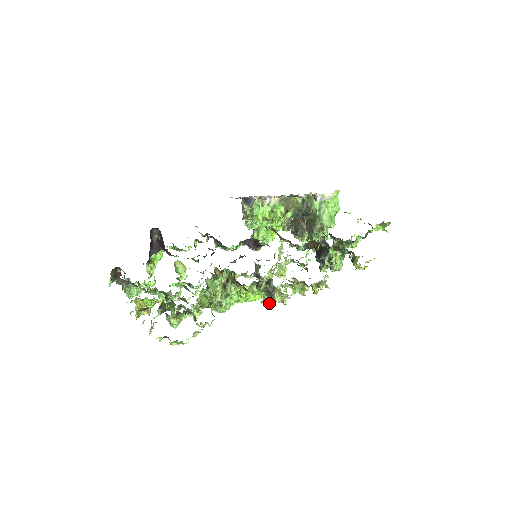
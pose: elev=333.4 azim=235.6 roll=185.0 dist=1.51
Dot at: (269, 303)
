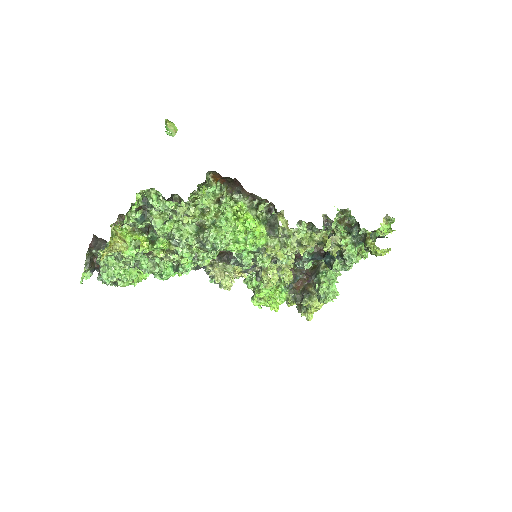
Dot at: (273, 250)
